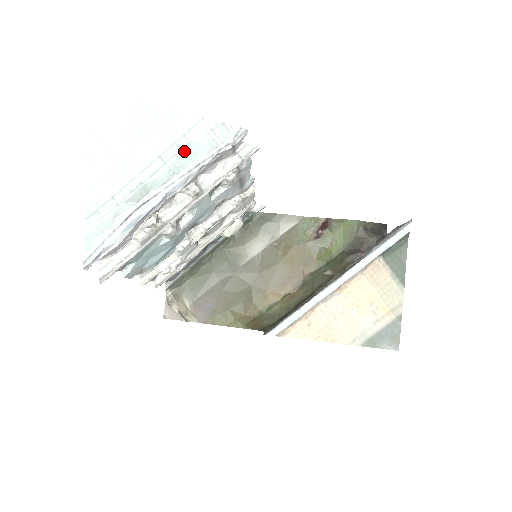
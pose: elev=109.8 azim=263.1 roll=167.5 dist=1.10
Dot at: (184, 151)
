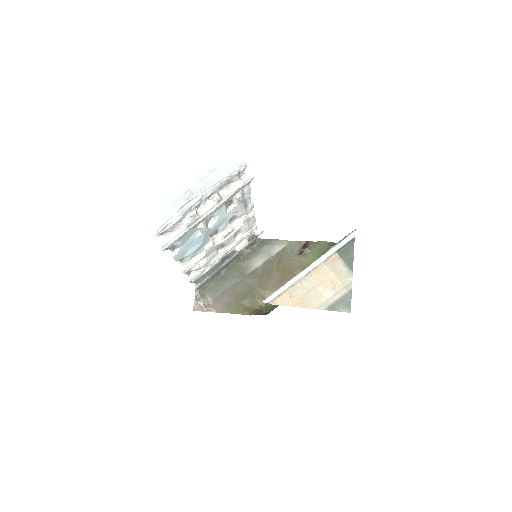
Dot at: (212, 174)
